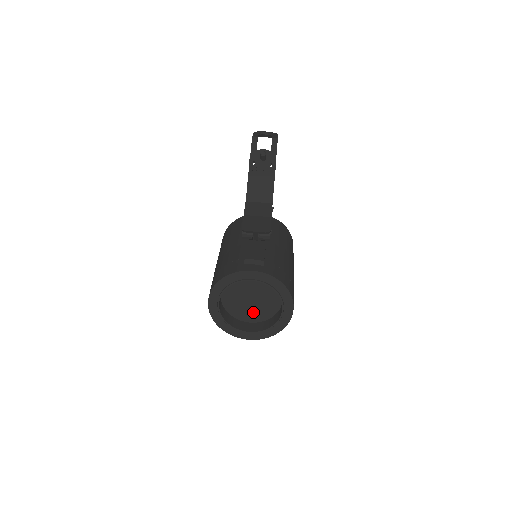
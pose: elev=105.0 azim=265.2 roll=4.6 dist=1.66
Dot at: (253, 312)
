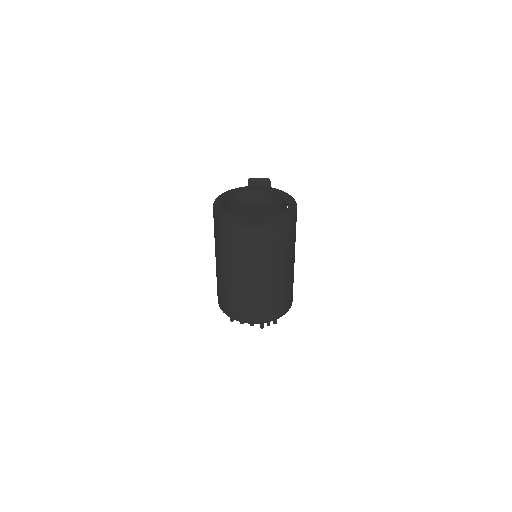
Dot at: occluded
